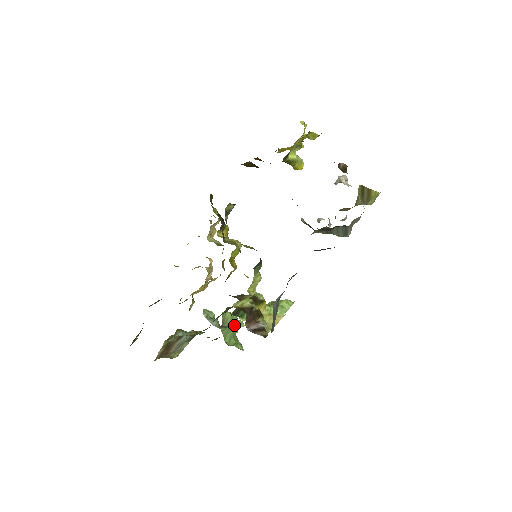
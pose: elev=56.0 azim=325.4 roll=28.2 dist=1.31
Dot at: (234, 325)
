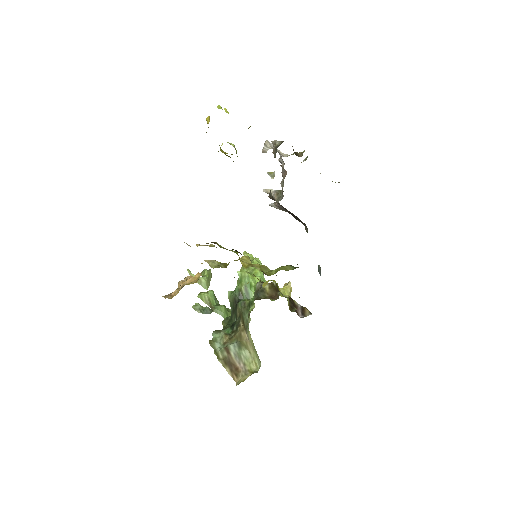
Dot at: (216, 300)
